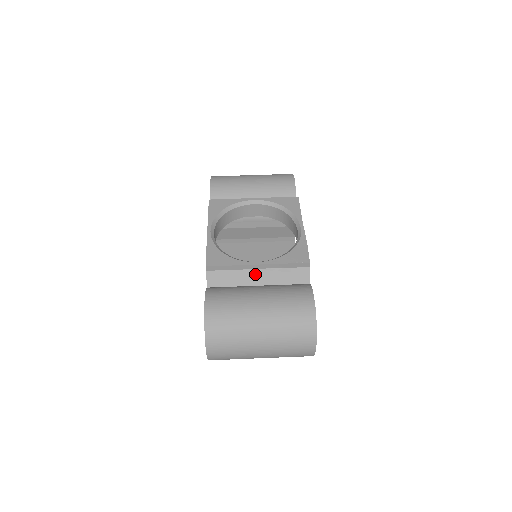
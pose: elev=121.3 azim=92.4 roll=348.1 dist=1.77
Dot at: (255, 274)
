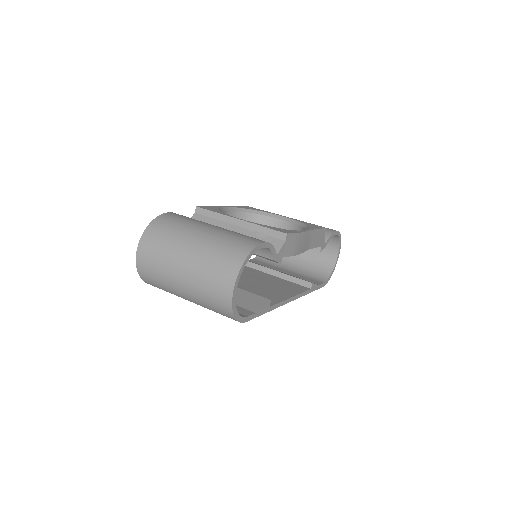
Dot at: (232, 229)
